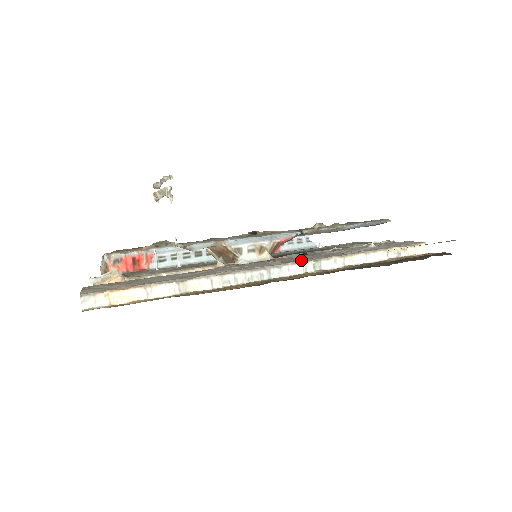
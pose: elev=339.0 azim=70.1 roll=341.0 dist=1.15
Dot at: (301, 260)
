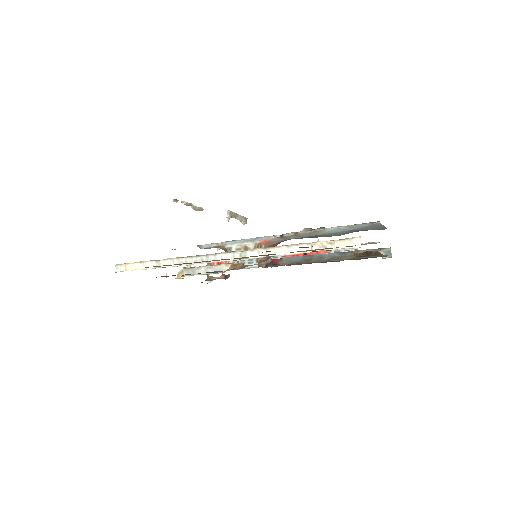
Dot at: occluded
